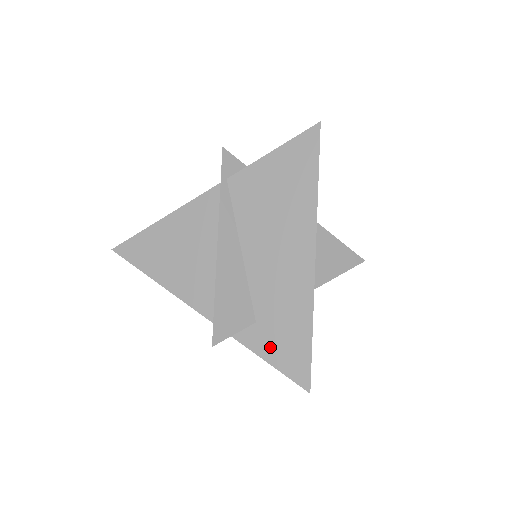
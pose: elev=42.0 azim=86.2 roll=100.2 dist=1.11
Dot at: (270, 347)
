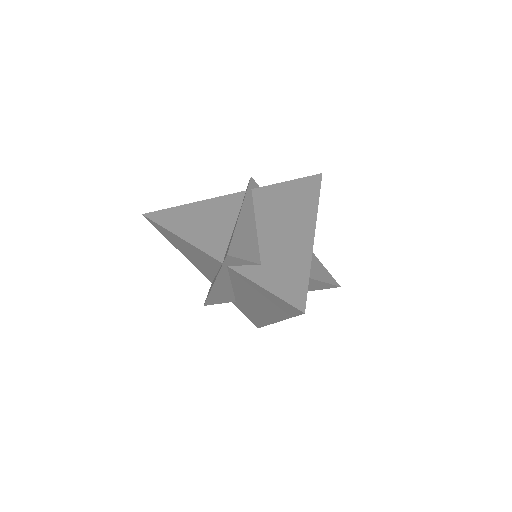
Dot at: (271, 280)
